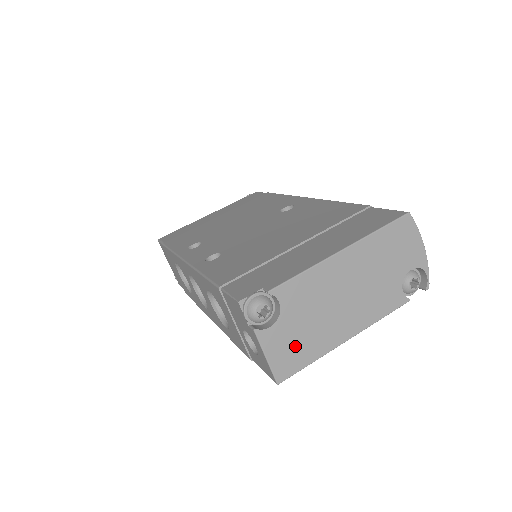
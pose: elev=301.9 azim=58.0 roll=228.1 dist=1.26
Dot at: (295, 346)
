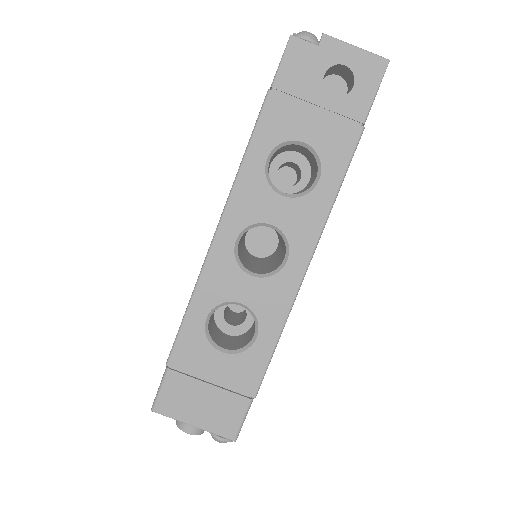
Dot at: occluded
